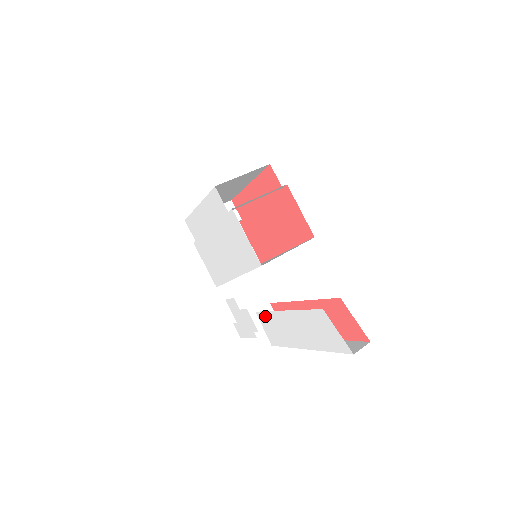
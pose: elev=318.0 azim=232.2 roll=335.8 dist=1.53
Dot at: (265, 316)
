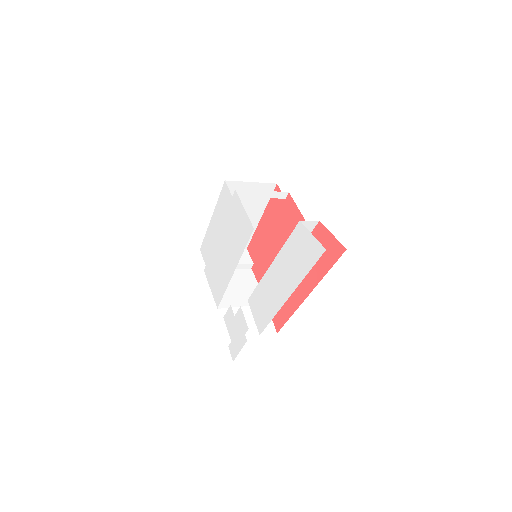
Dot at: (255, 295)
